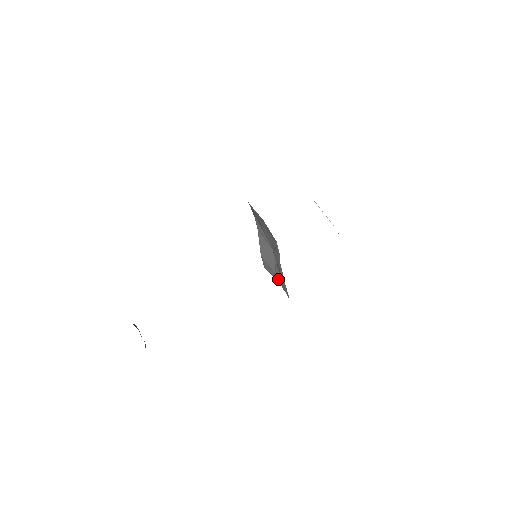
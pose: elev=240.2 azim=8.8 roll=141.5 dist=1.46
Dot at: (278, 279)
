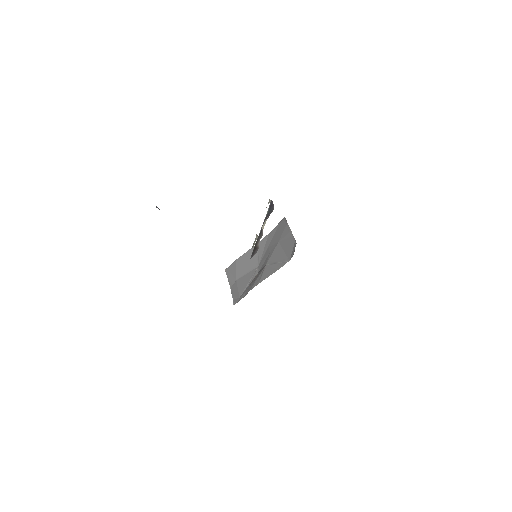
Dot at: (234, 285)
